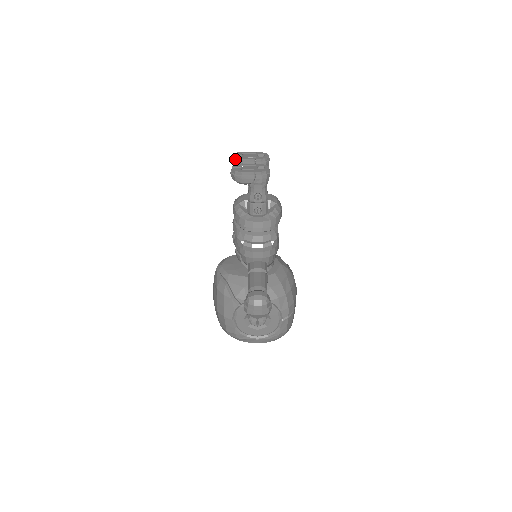
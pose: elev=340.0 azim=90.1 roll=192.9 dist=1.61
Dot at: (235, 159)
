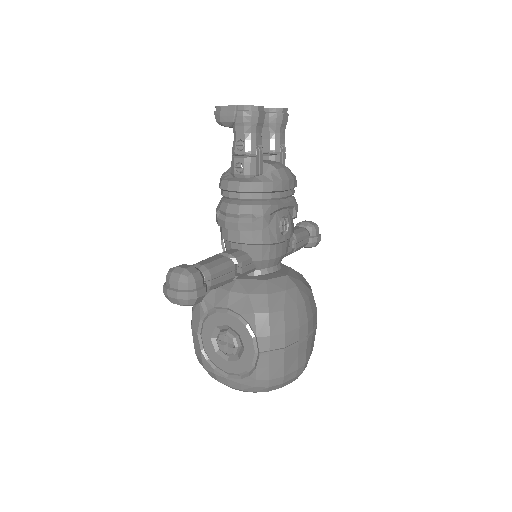
Dot at: occluded
